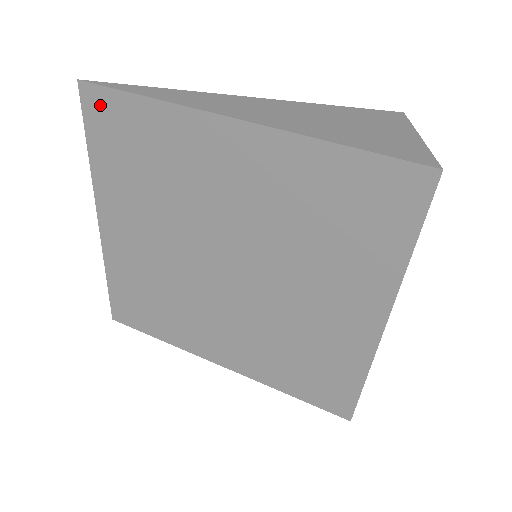
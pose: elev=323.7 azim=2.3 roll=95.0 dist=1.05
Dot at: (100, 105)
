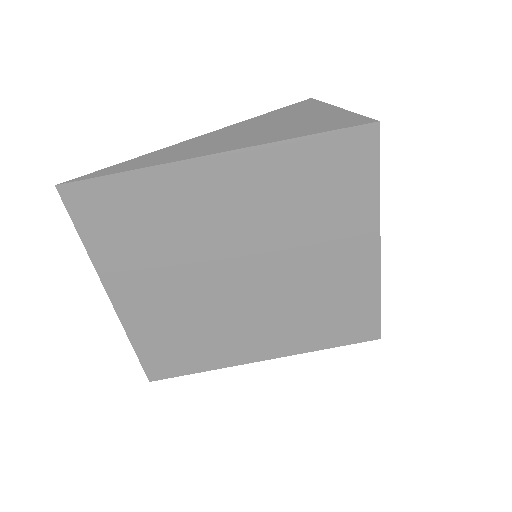
Dot at: (85, 197)
